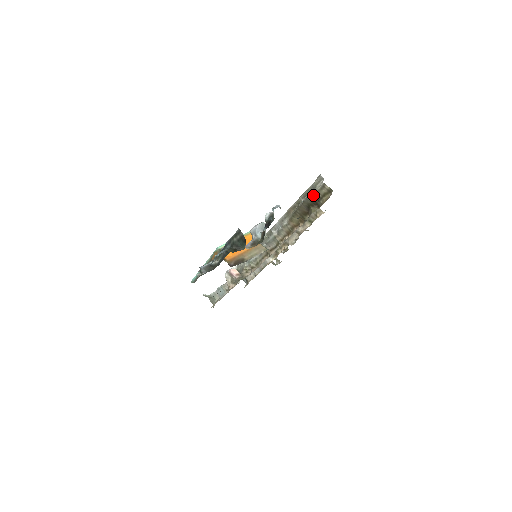
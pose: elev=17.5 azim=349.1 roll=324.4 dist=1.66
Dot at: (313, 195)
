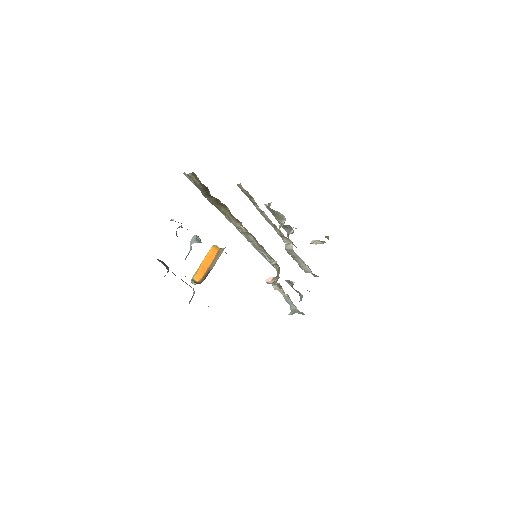
Dot at: (198, 187)
